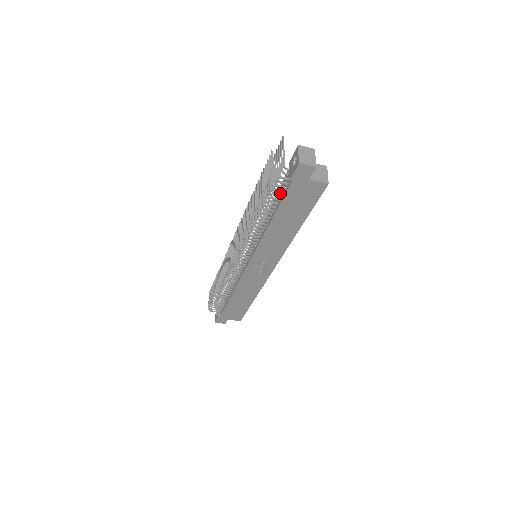
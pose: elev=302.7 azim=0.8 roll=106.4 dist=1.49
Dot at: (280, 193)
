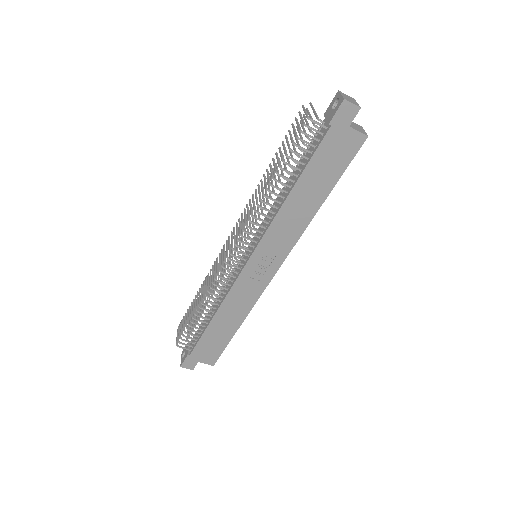
Dot at: (308, 153)
